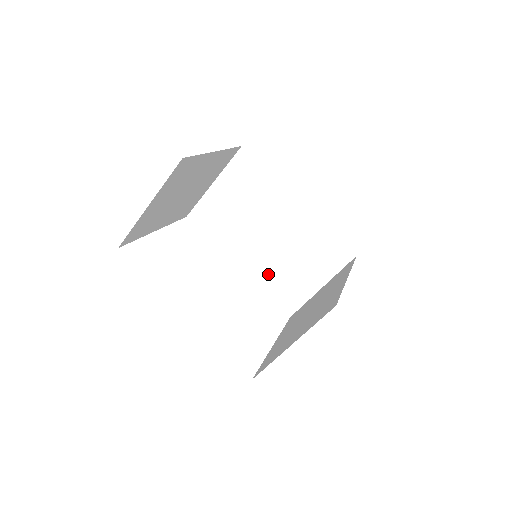
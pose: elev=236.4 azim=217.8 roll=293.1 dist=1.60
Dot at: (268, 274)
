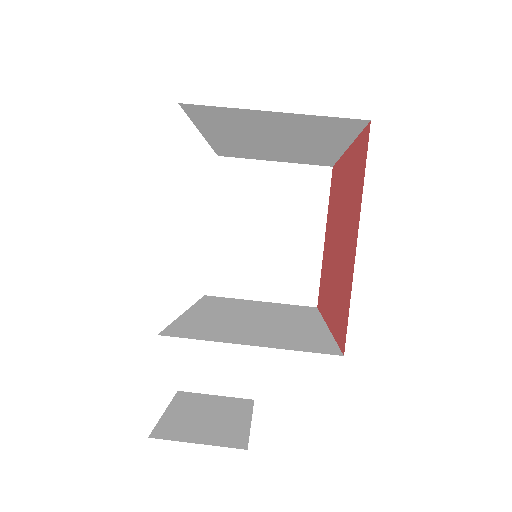
Dot at: (206, 321)
